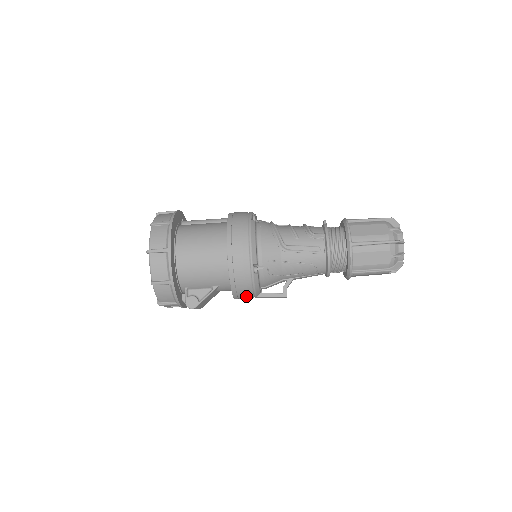
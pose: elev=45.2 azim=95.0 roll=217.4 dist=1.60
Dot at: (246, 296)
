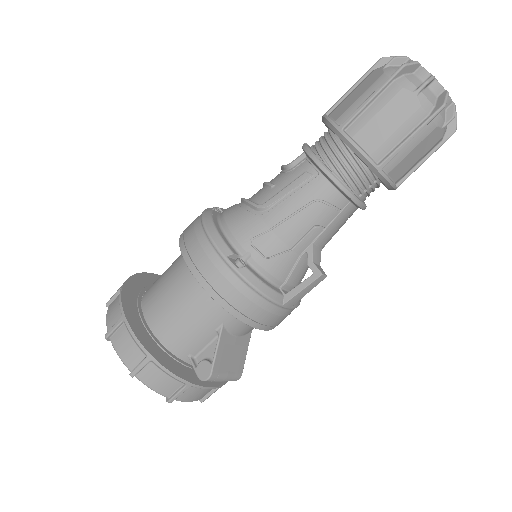
Dot at: (265, 313)
